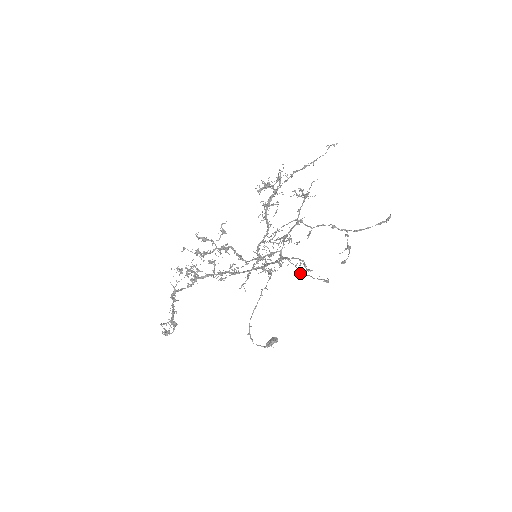
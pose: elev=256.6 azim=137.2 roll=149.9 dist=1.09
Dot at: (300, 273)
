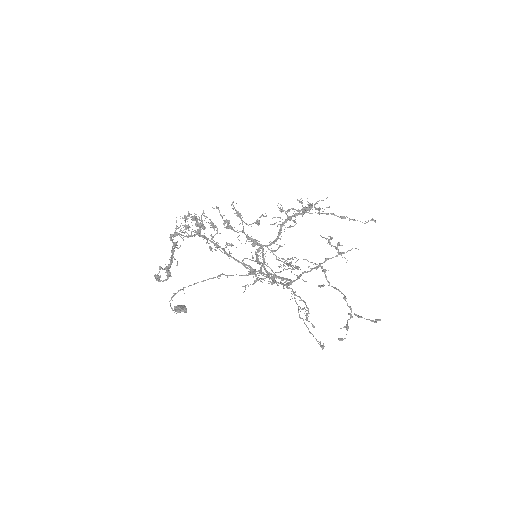
Dot at: (299, 317)
